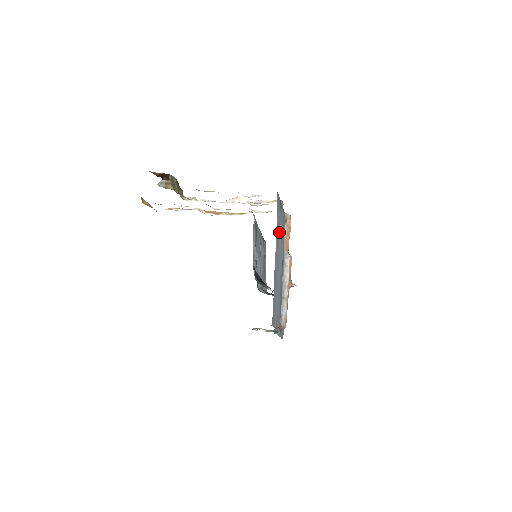
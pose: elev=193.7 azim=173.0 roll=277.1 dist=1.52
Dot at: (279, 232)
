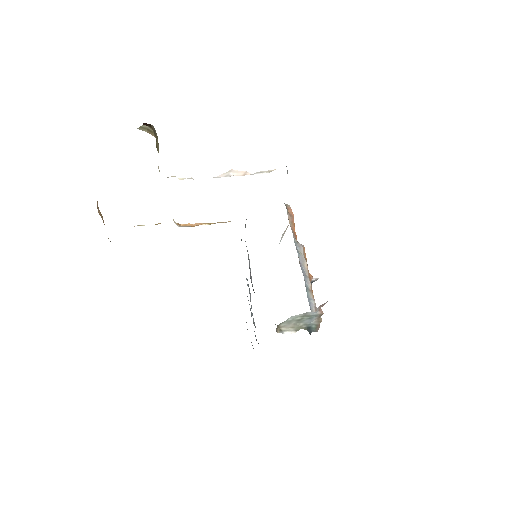
Dot at: occluded
